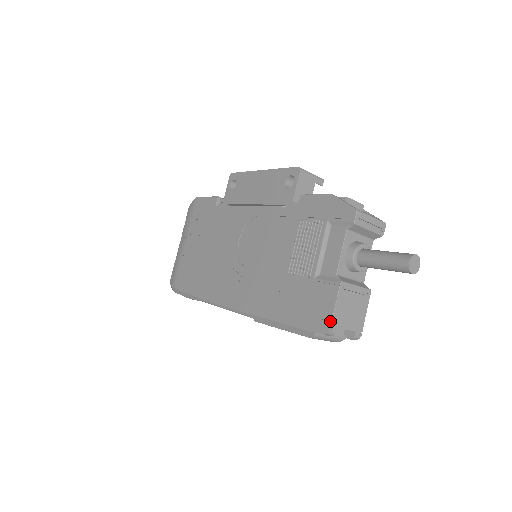
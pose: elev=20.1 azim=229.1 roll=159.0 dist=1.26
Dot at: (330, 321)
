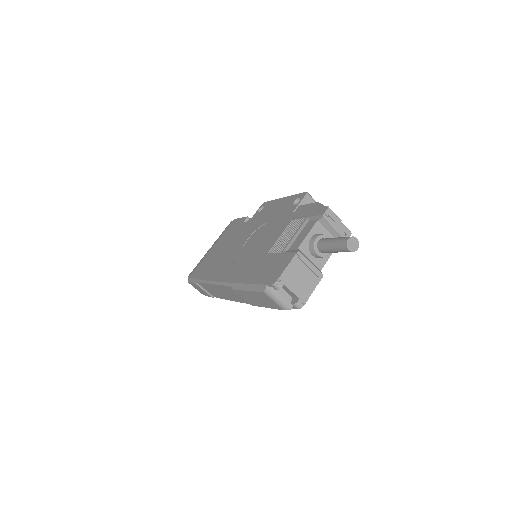
Dot at: (279, 275)
